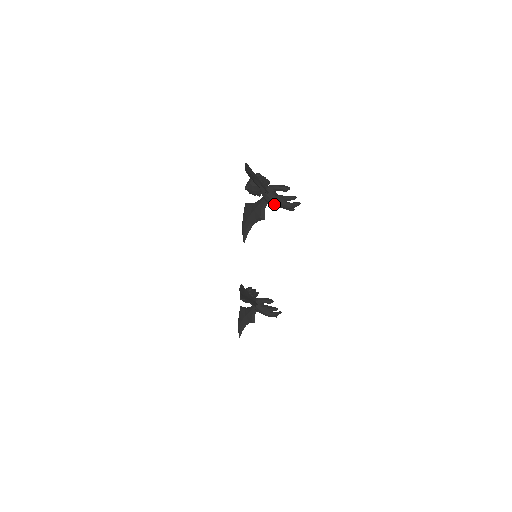
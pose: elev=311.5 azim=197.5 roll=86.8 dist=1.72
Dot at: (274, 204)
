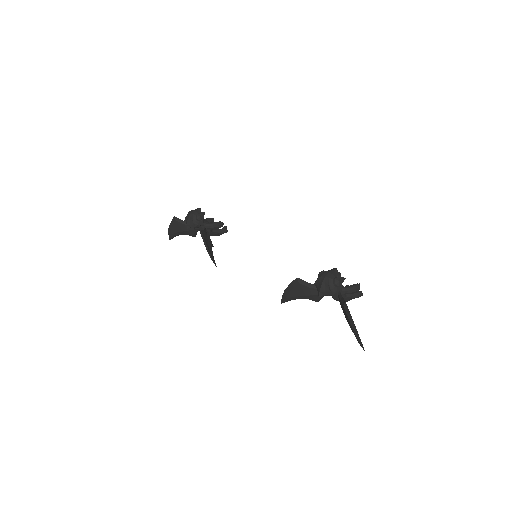
Dot at: occluded
